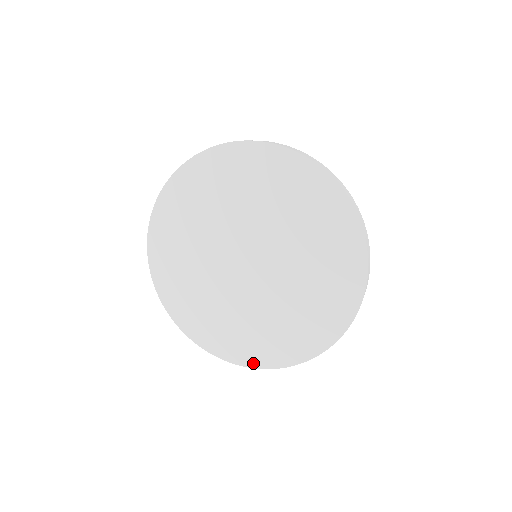
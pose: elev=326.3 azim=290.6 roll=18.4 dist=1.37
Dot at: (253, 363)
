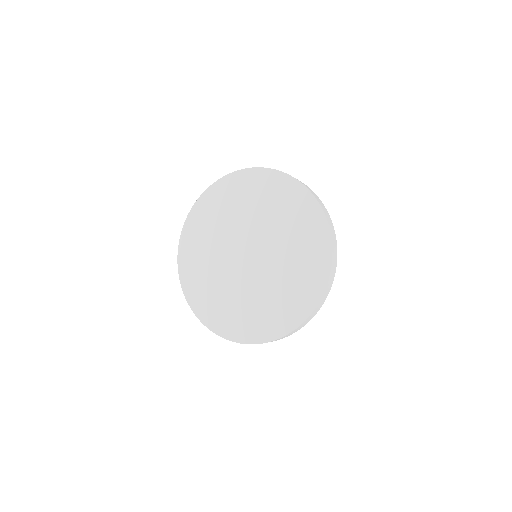
Dot at: (246, 339)
